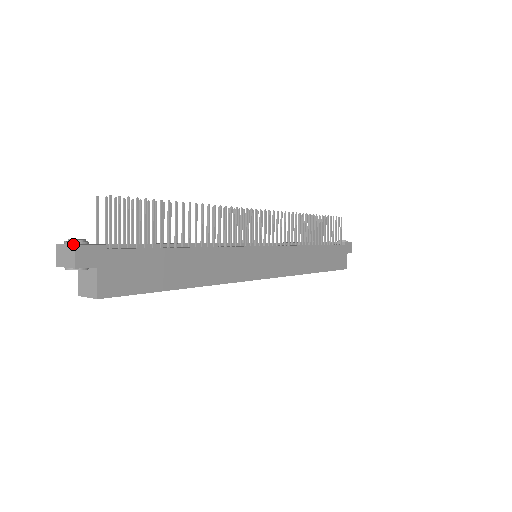
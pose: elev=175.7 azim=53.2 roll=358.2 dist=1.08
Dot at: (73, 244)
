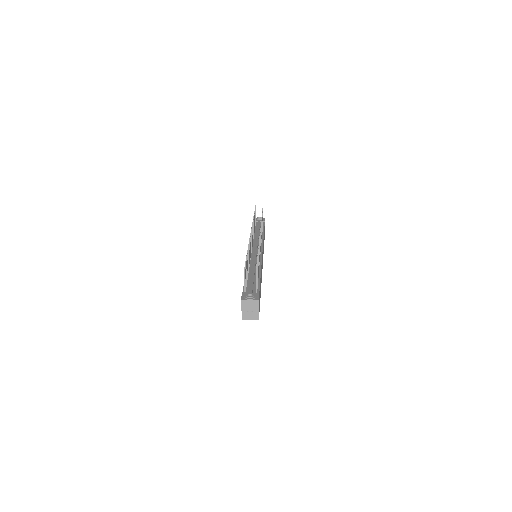
Dot at: (253, 299)
